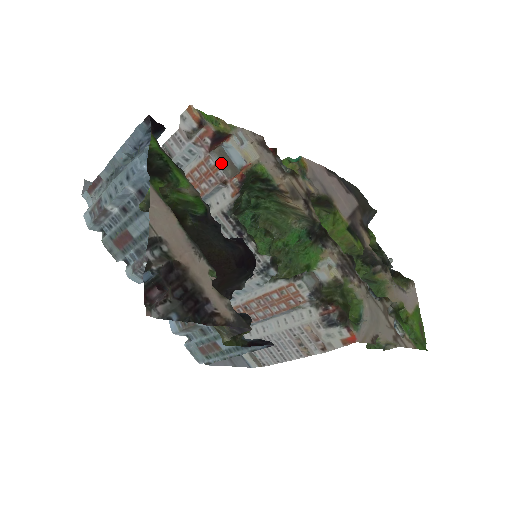
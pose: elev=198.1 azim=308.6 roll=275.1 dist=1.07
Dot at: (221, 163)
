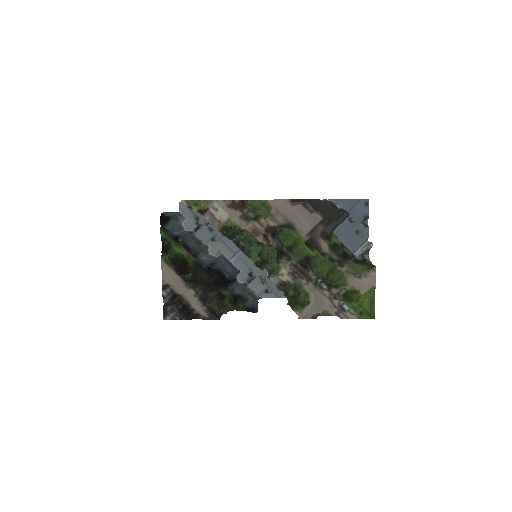
Dot at: (211, 220)
